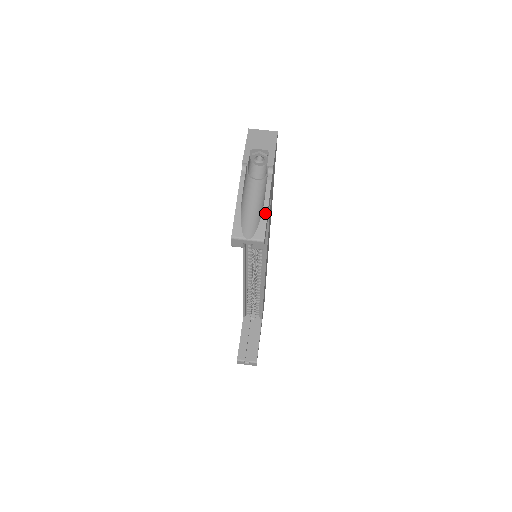
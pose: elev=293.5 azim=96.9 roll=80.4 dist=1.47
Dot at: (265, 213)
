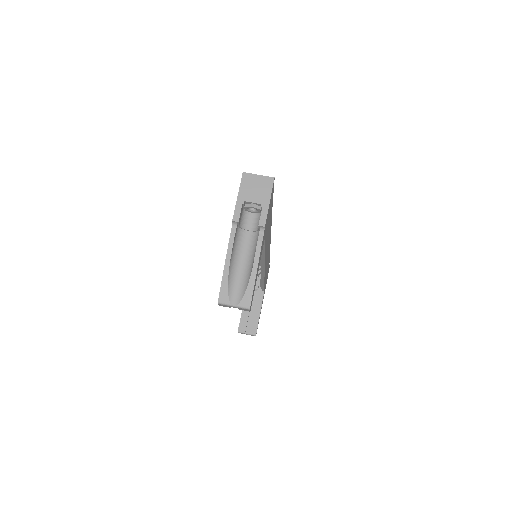
Dot at: (253, 279)
